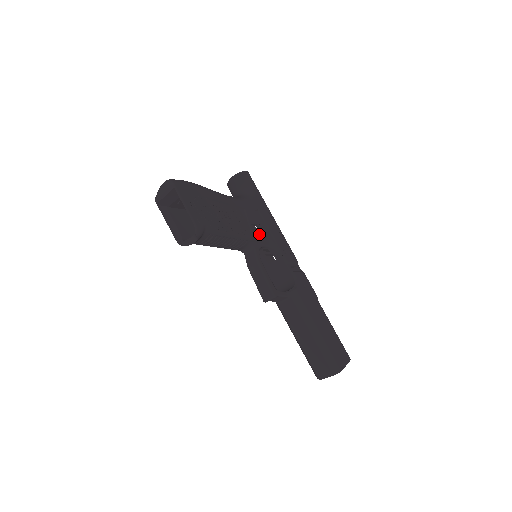
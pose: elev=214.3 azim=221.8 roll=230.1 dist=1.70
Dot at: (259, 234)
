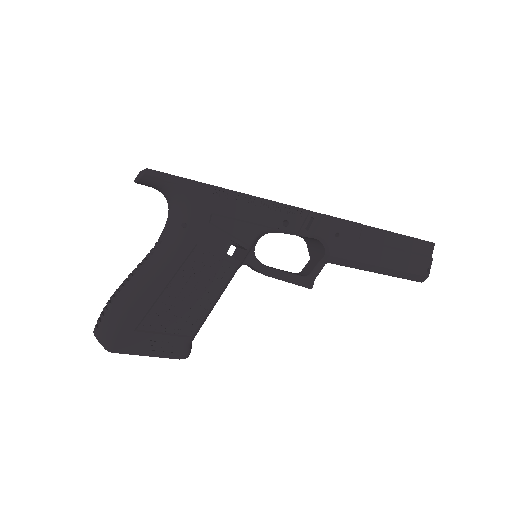
Dot at: (240, 246)
